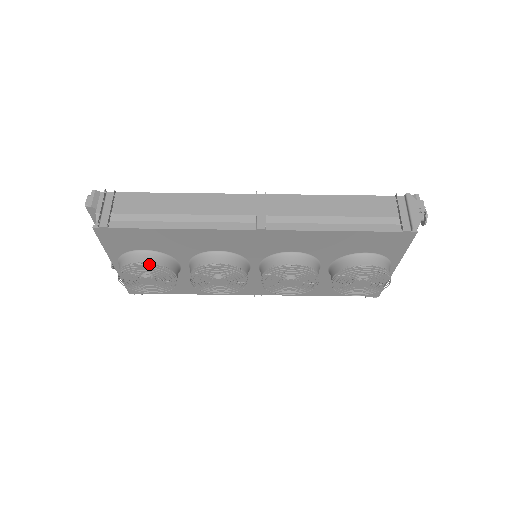
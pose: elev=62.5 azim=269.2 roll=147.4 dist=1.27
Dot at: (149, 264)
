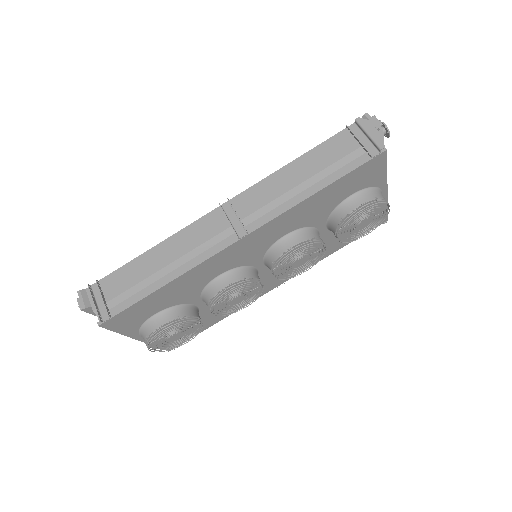
Dot at: (167, 323)
